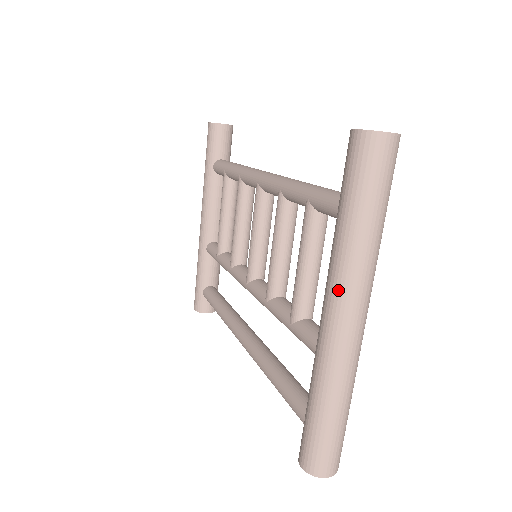
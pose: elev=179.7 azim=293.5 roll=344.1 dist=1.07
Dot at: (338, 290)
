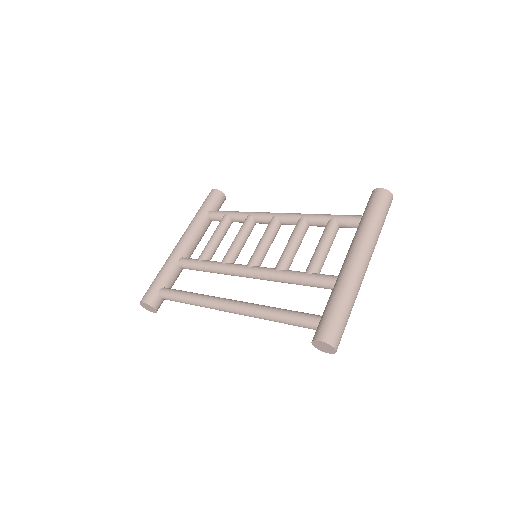
Dot at: (364, 245)
